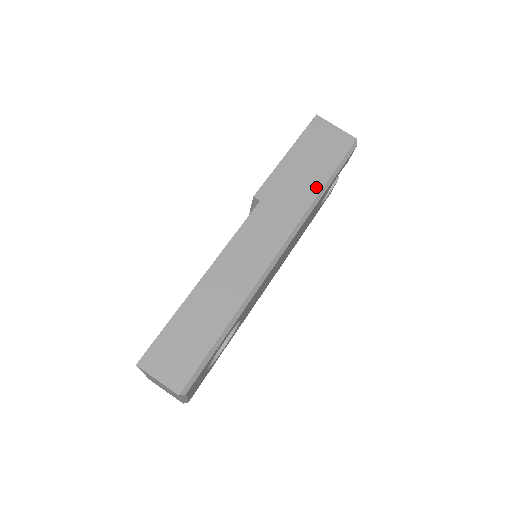
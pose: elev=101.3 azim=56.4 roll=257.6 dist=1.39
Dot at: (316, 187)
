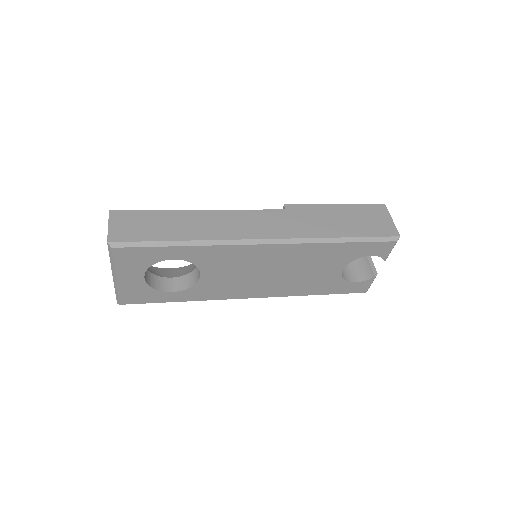
Dot at: (333, 233)
